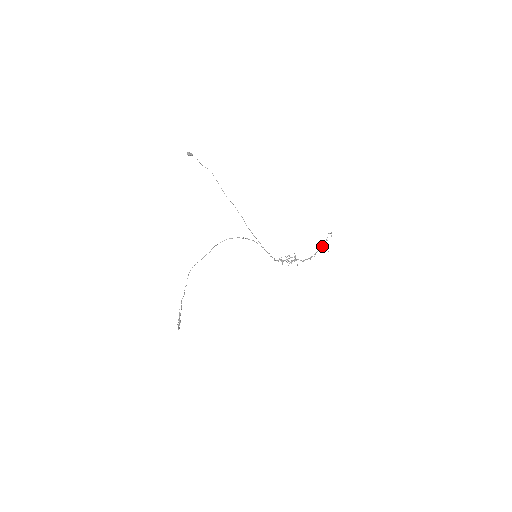
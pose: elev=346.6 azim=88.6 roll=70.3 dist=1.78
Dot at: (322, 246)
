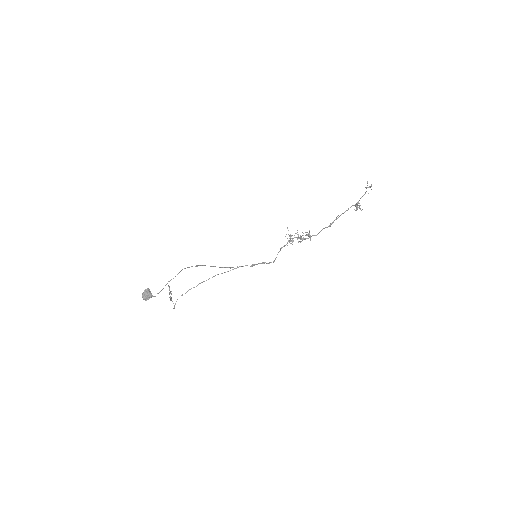
Dot at: (351, 206)
